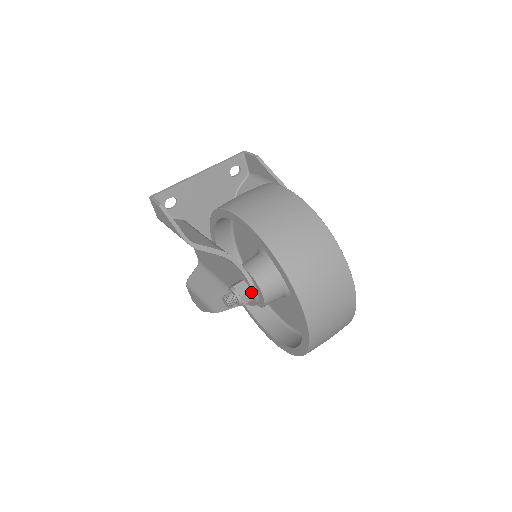
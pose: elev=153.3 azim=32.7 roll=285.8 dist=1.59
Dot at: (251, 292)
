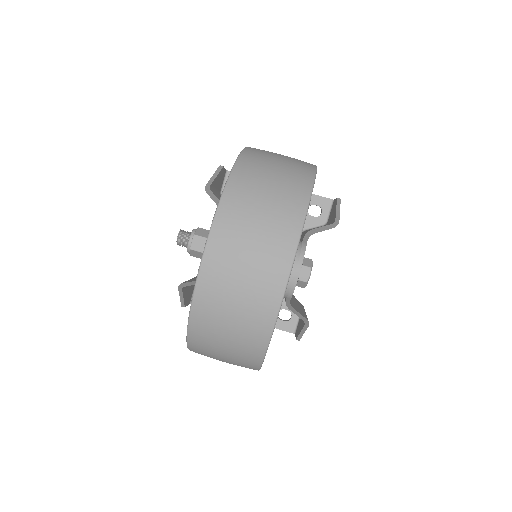
Dot at: occluded
